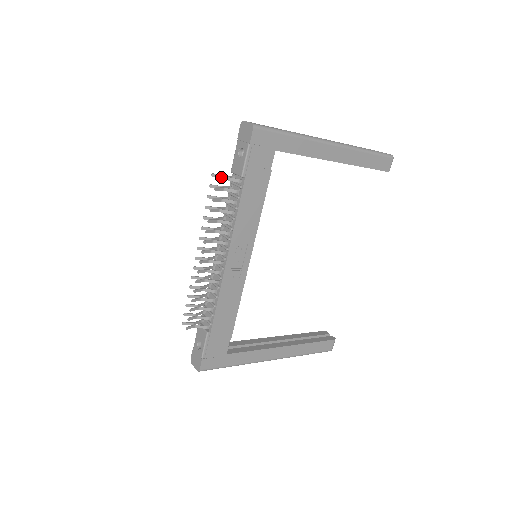
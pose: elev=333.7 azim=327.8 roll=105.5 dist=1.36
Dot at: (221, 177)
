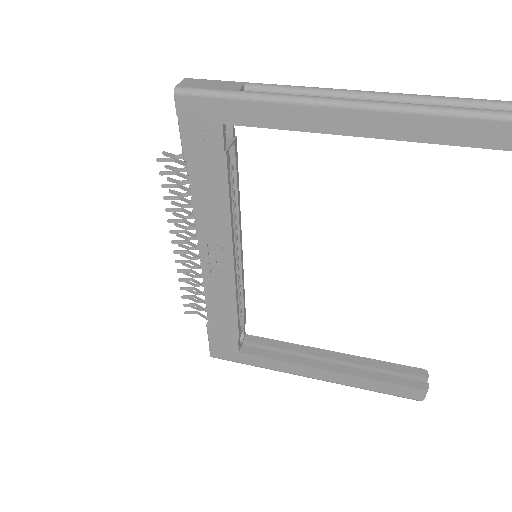
Dot at: (164, 159)
